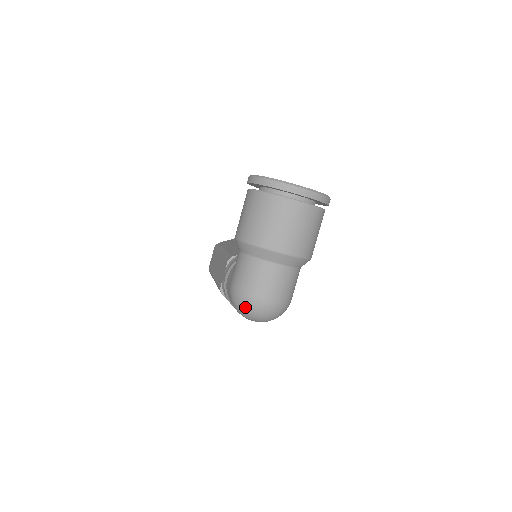
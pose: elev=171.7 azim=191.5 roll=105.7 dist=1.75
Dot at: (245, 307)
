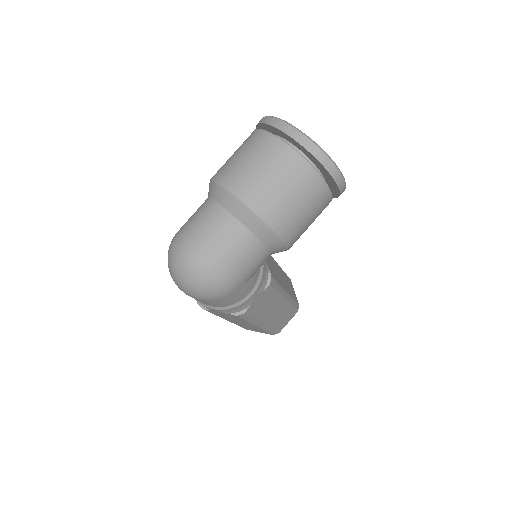
Dot at: (170, 253)
